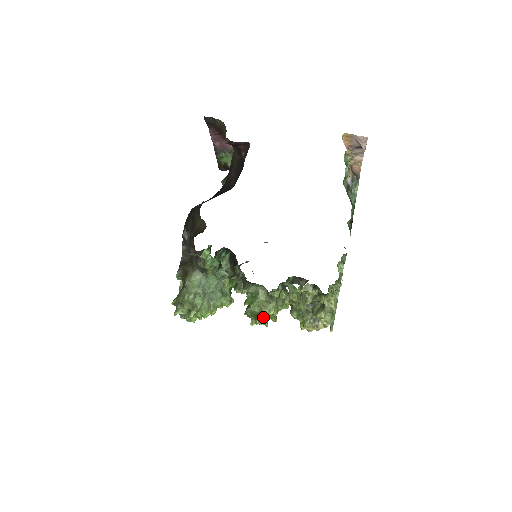
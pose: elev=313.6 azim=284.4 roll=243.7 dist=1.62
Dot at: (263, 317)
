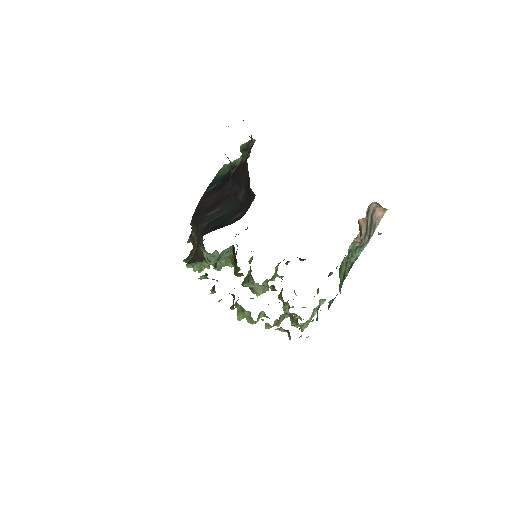
Dot at: (256, 293)
